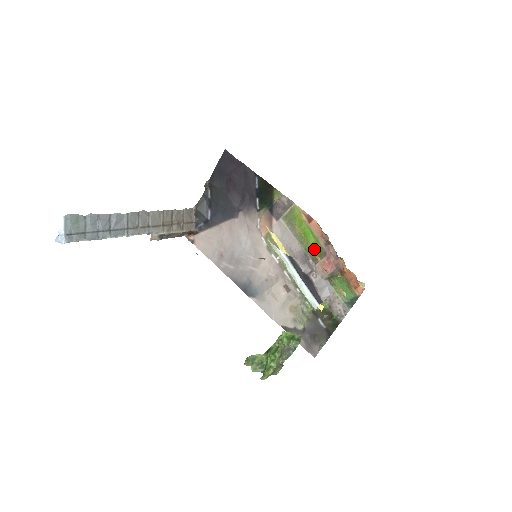
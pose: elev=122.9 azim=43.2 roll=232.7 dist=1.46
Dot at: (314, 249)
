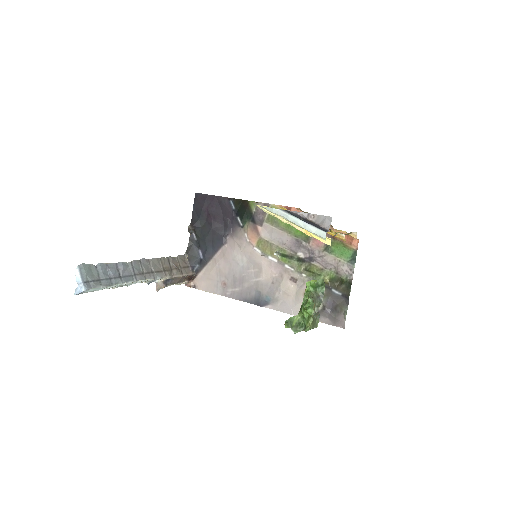
Dot at: (302, 232)
